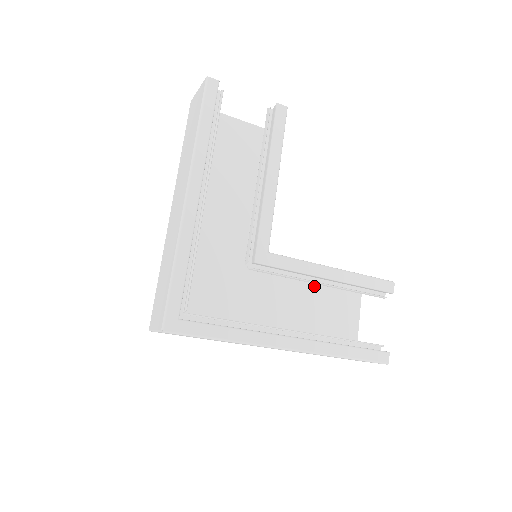
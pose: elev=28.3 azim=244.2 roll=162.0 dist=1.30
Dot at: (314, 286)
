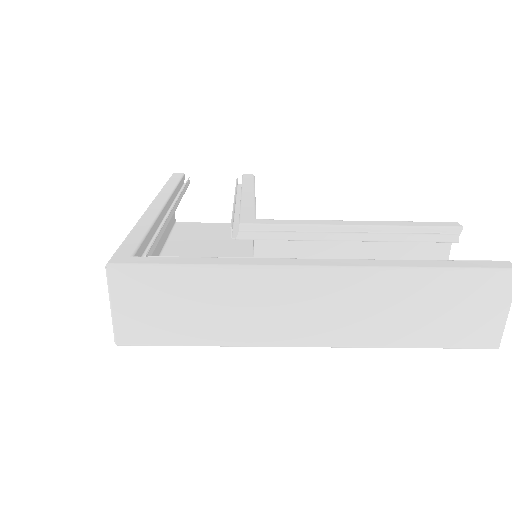
Dot at: occluded
